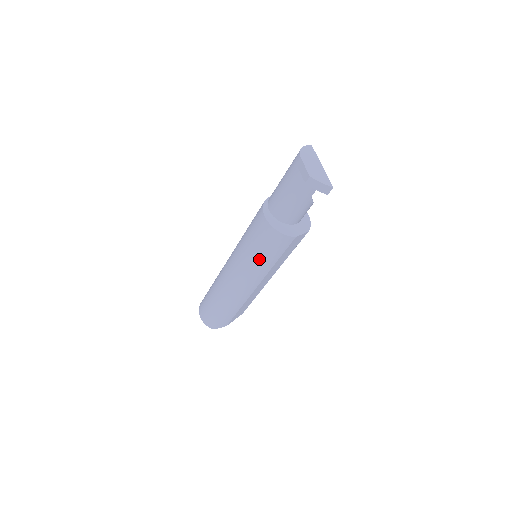
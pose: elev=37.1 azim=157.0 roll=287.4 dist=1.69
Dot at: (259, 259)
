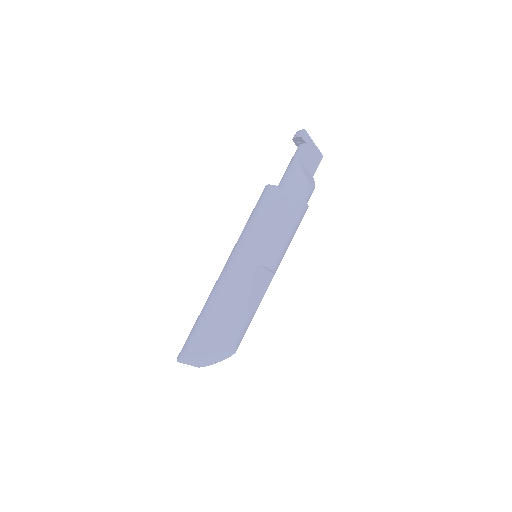
Dot at: (247, 223)
